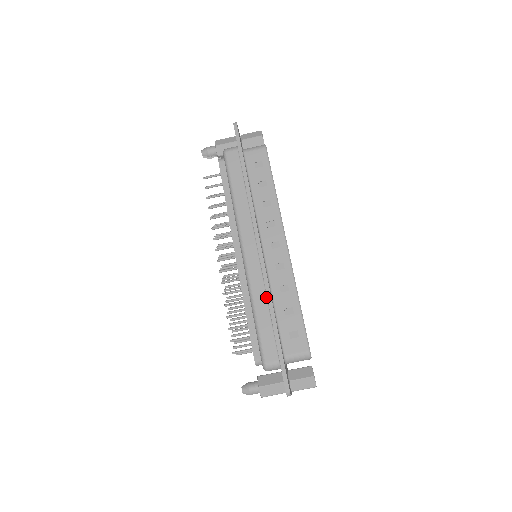
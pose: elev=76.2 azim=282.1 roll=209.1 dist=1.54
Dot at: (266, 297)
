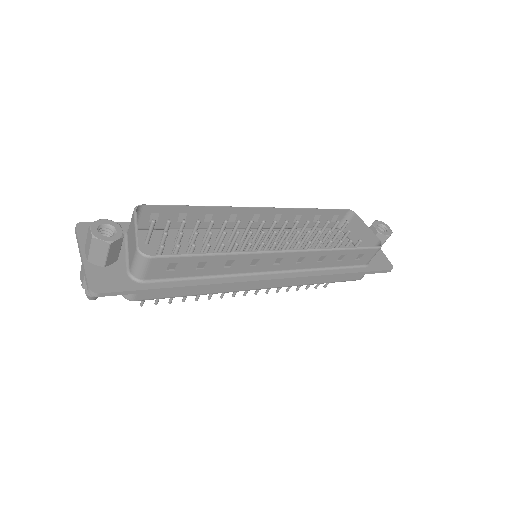
Dot at: occluded
